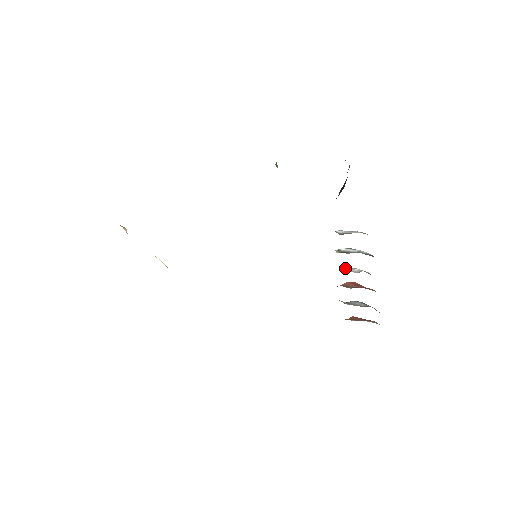
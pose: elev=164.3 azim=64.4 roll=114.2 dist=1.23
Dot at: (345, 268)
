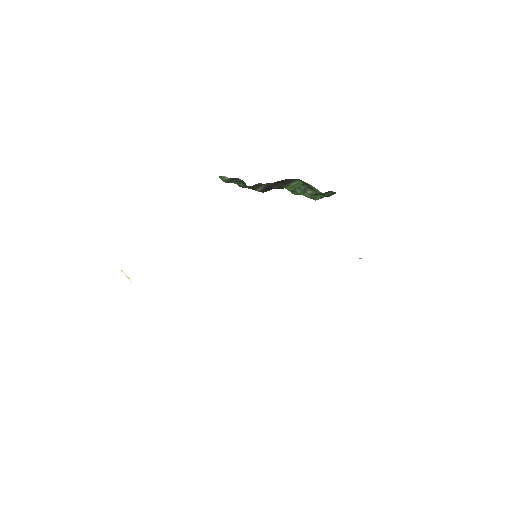
Dot at: occluded
